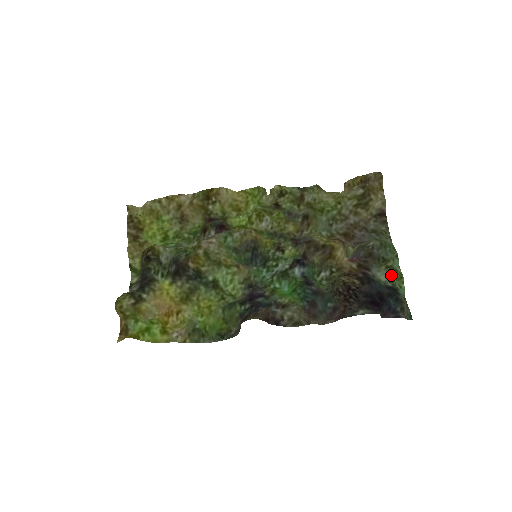
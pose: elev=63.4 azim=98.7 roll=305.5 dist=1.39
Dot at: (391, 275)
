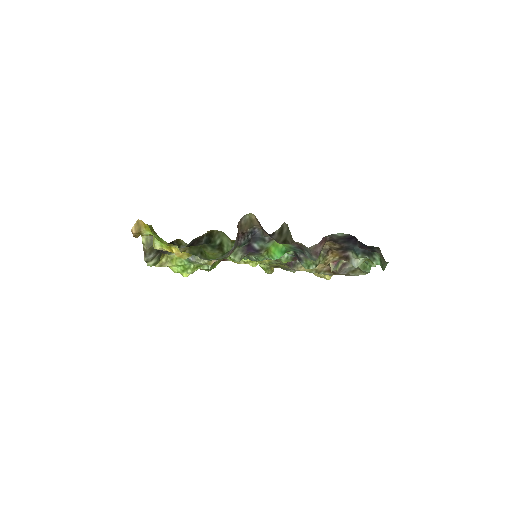
Dot at: (367, 258)
